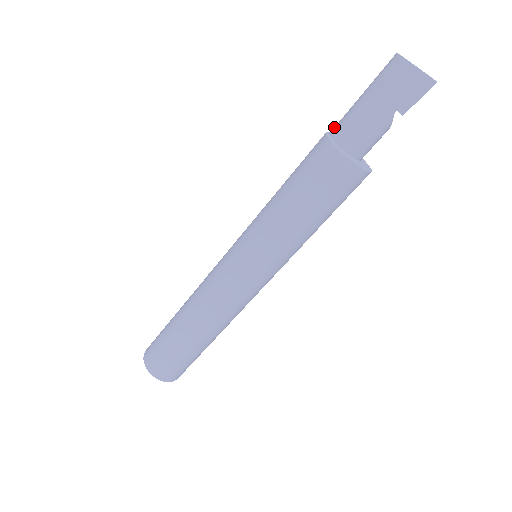
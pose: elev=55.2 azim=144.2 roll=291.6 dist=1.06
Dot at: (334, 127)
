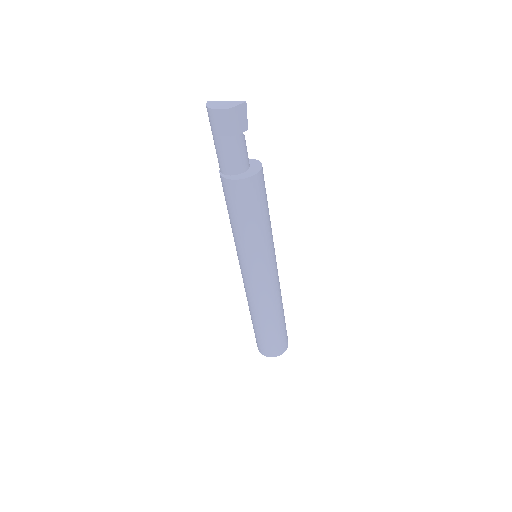
Dot at: (220, 168)
